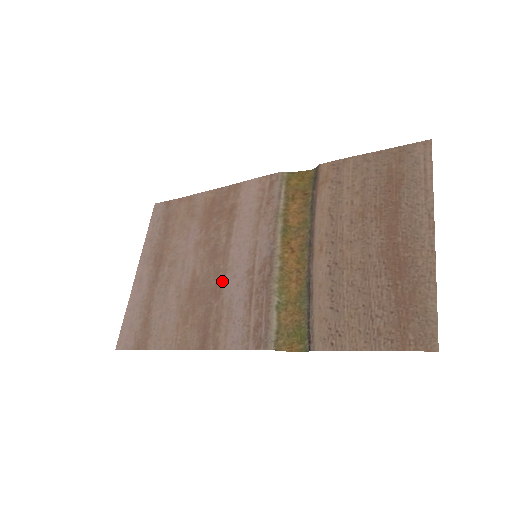
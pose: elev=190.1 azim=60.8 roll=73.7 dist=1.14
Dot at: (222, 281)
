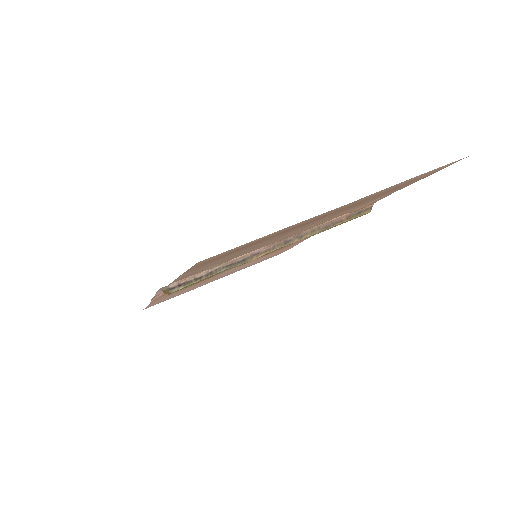
Dot at: occluded
